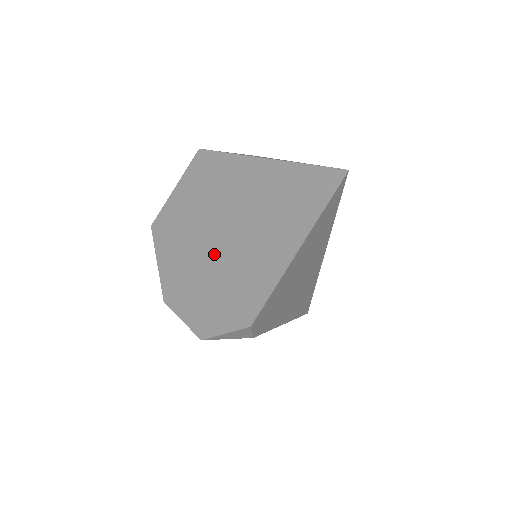
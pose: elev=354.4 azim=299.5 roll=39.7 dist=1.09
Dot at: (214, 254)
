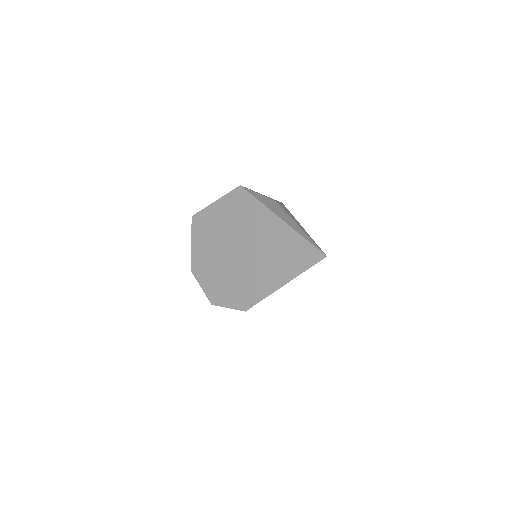
Dot at: (233, 259)
